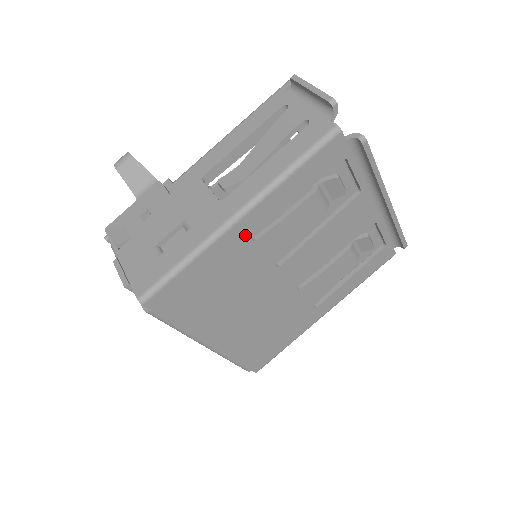
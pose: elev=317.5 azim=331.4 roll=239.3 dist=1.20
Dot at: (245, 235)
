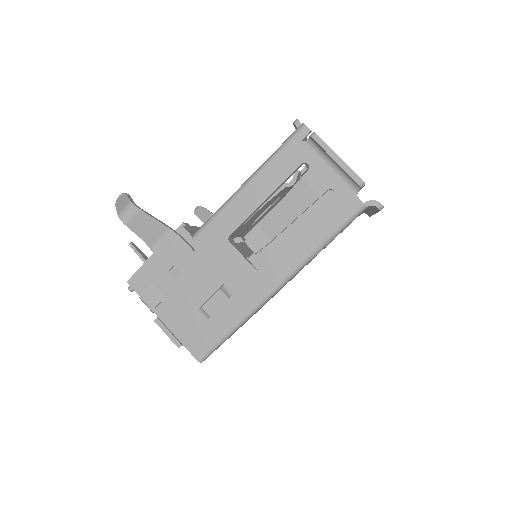
Dot at: occluded
